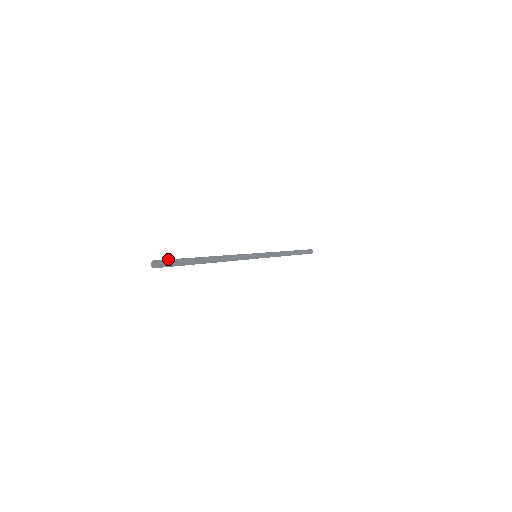
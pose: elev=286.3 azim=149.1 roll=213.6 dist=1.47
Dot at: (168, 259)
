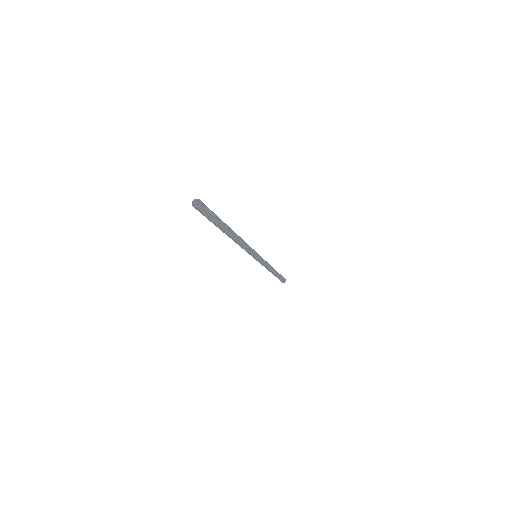
Dot at: occluded
